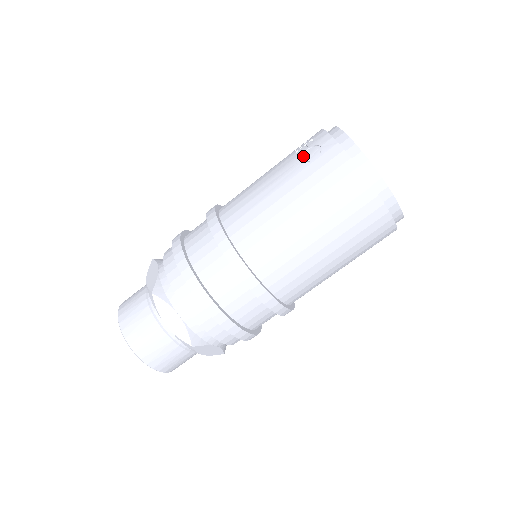
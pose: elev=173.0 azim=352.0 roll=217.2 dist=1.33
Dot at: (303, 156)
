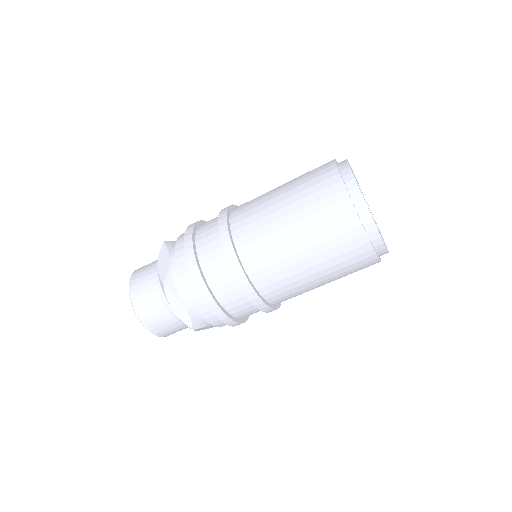
Dot at: occluded
